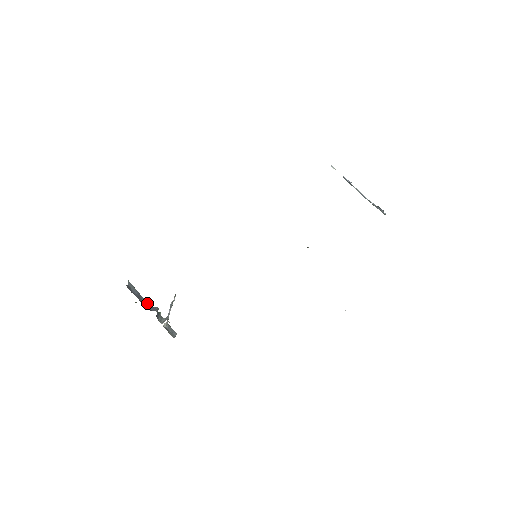
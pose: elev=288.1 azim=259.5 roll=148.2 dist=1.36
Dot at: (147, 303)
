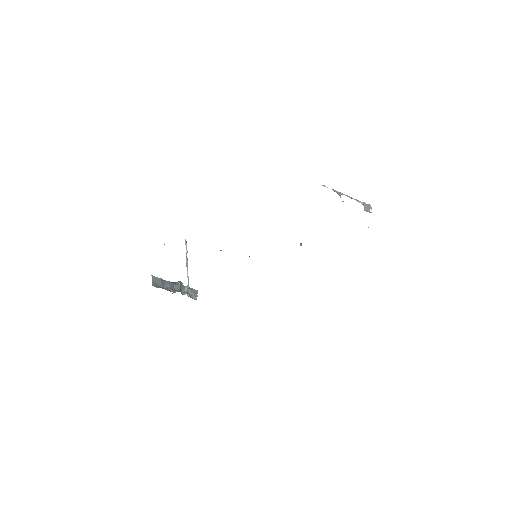
Dot at: (170, 284)
